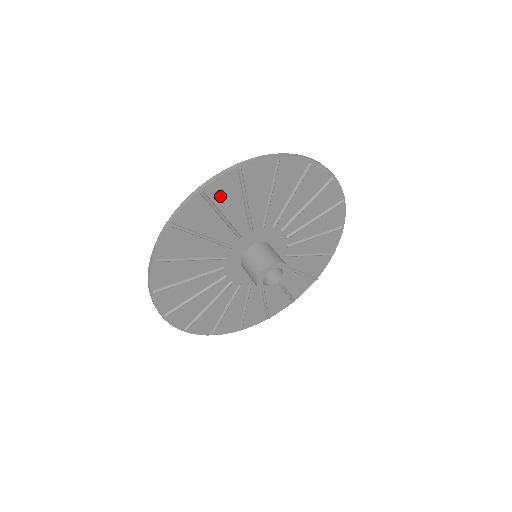
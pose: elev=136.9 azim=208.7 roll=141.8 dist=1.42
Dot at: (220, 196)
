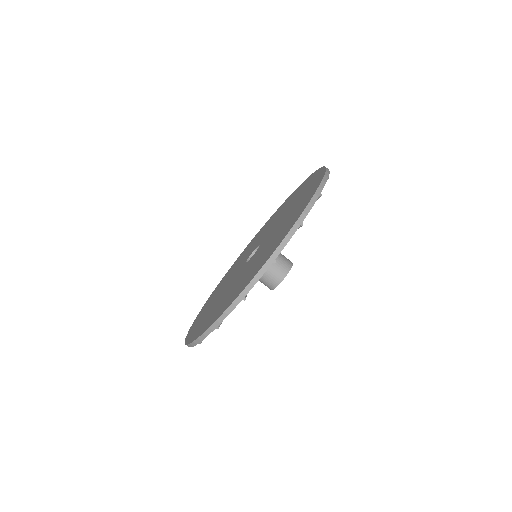
Dot at: occluded
